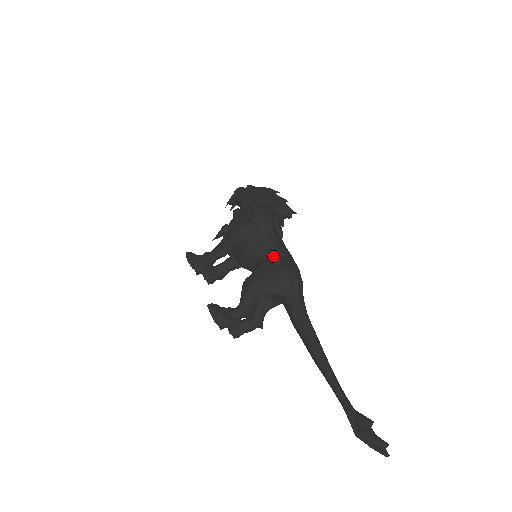
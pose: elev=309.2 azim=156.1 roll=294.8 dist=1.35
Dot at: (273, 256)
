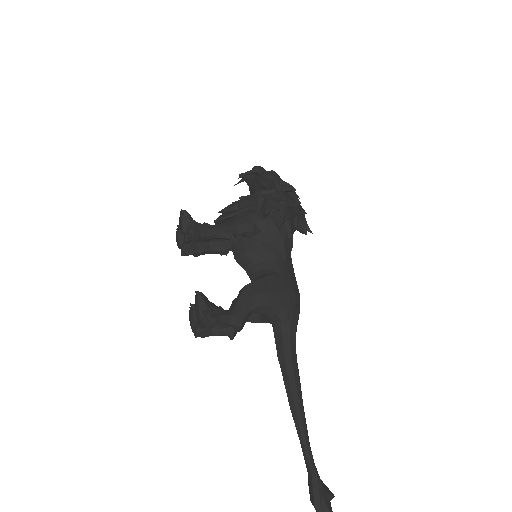
Dot at: (285, 271)
